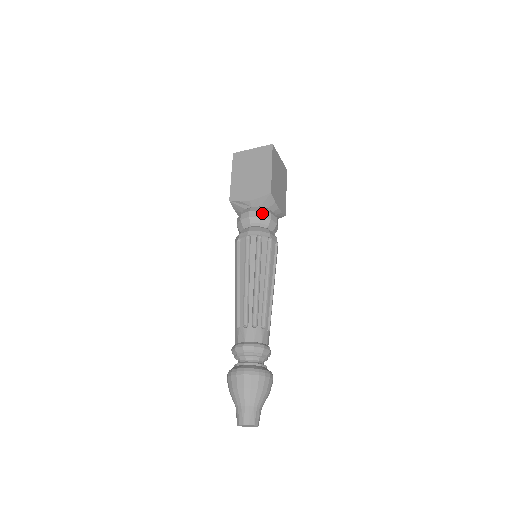
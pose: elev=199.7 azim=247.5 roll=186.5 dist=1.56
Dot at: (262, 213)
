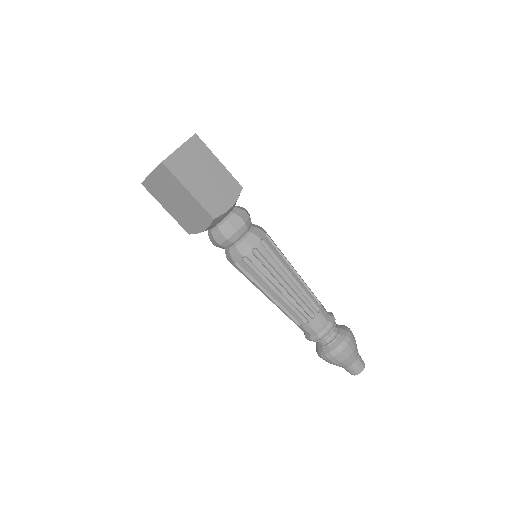
Dot at: (225, 235)
